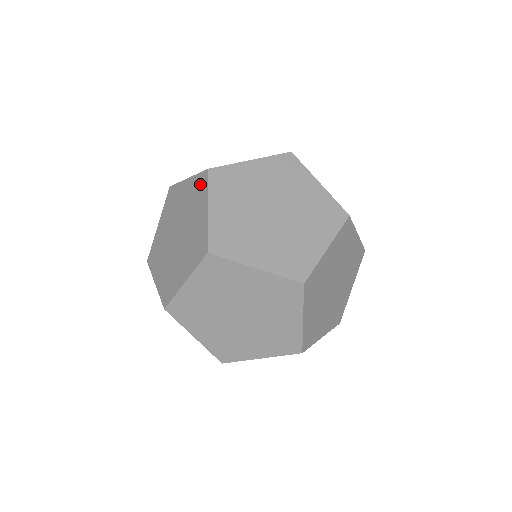
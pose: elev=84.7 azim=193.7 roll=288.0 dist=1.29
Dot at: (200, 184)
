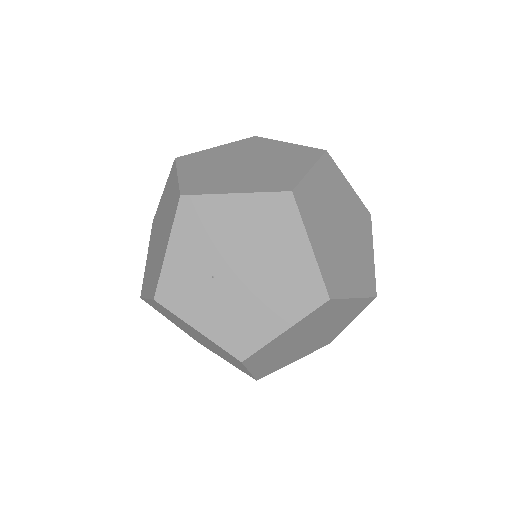
Dot at: occluded
